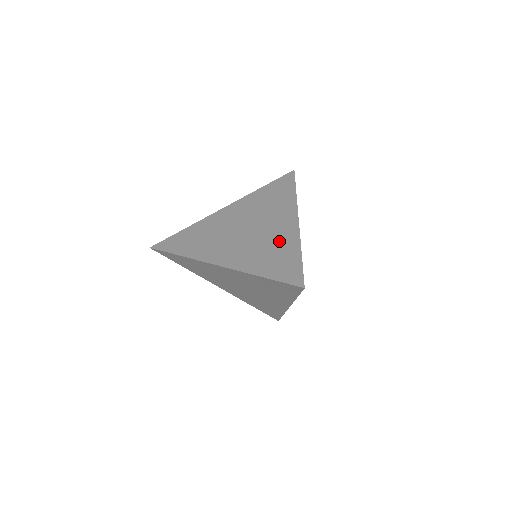
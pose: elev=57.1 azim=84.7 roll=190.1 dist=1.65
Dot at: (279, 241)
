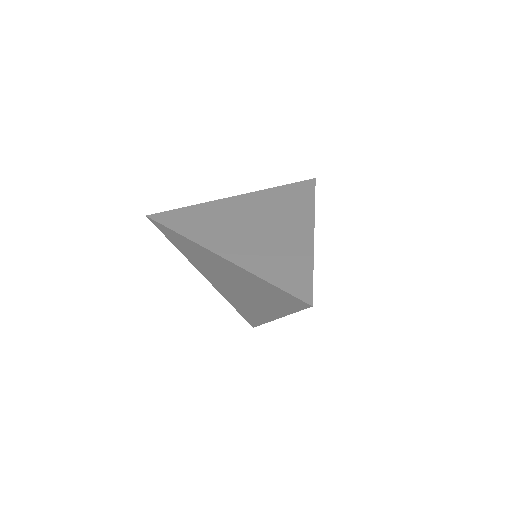
Dot at: (291, 248)
